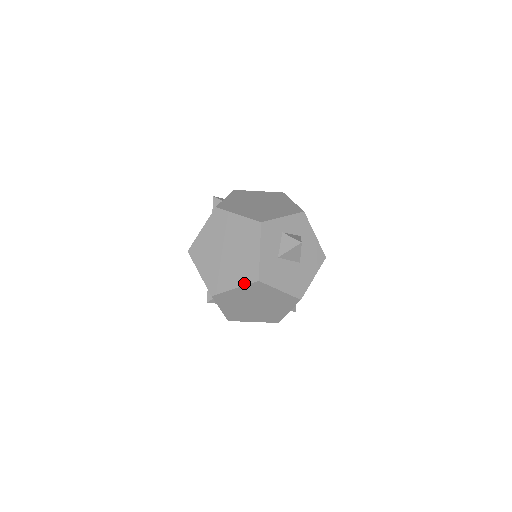
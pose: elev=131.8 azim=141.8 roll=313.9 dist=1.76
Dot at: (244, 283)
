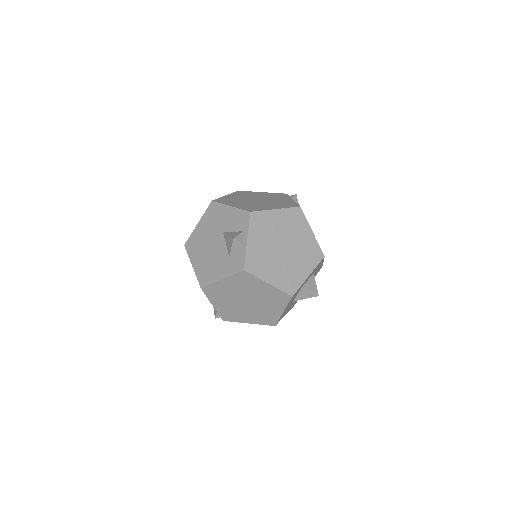
Dot at: (260, 324)
